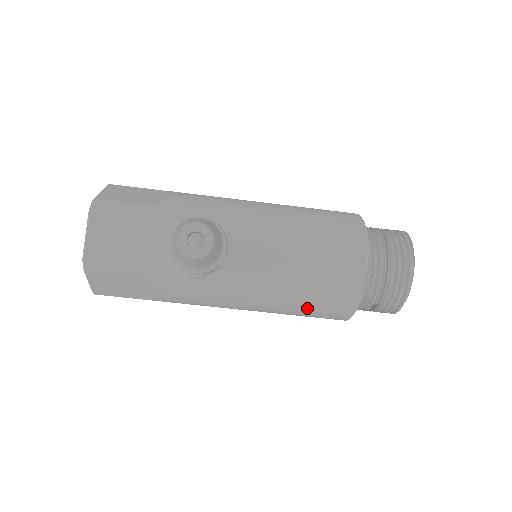
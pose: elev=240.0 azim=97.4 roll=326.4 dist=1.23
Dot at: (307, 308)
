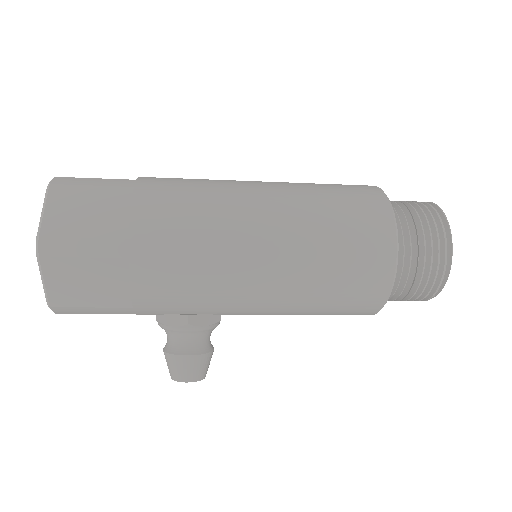
Dot at: occluded
